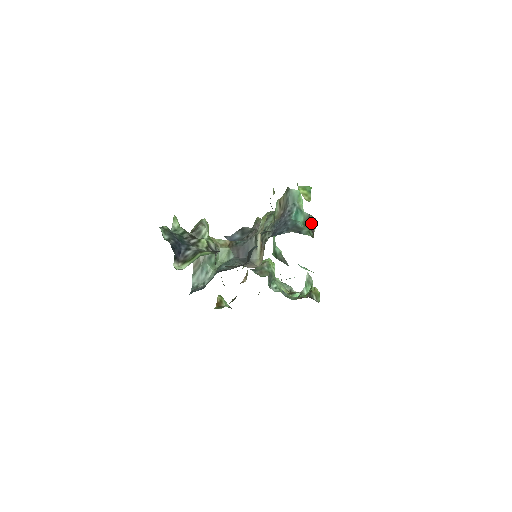
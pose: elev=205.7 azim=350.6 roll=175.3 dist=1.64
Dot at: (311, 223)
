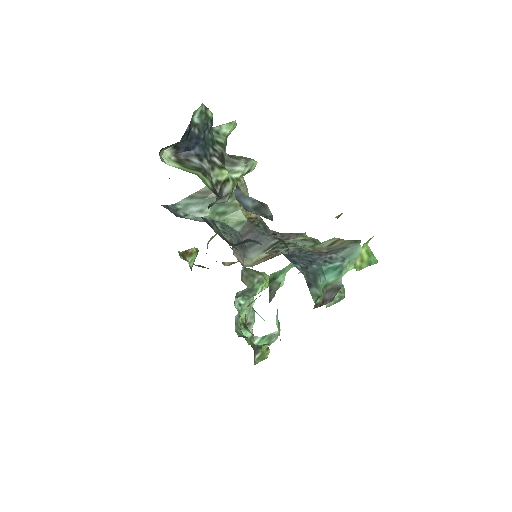
Dot at: (333, 294)
